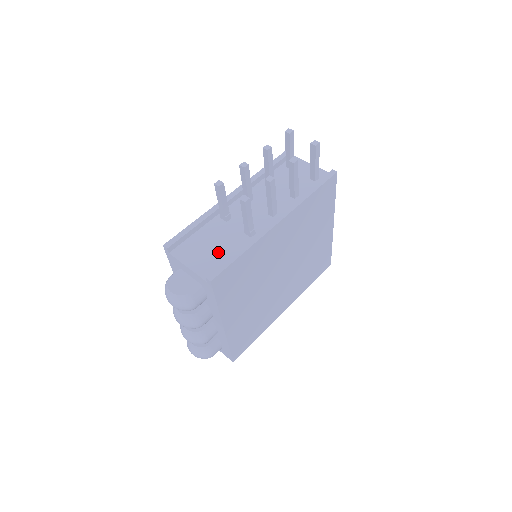
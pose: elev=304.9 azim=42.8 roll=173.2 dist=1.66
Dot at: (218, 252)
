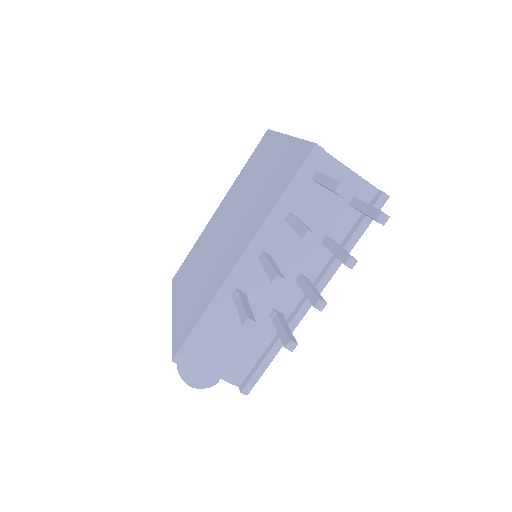
Dot at: (242, 348)
